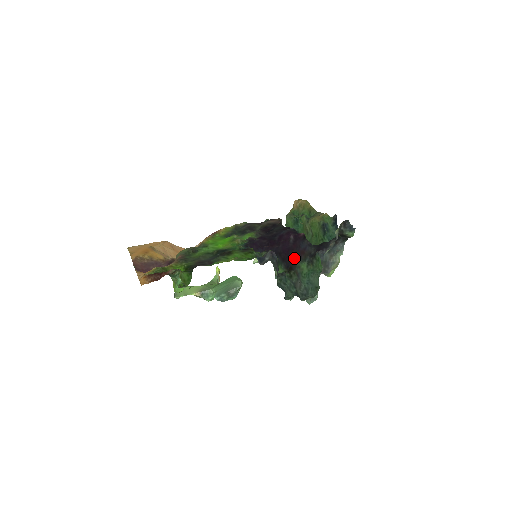
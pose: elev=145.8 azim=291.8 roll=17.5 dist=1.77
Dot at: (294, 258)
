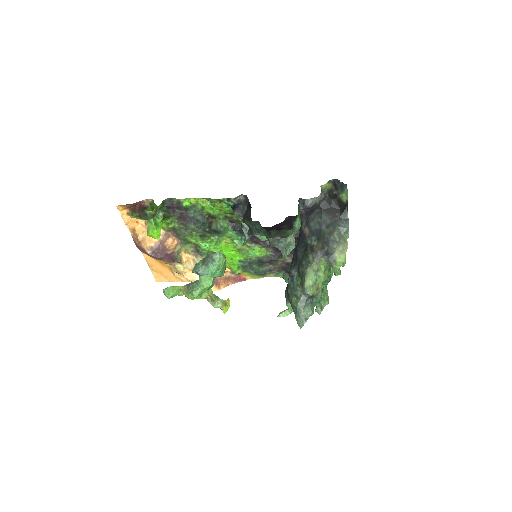
Dot at: occluded
